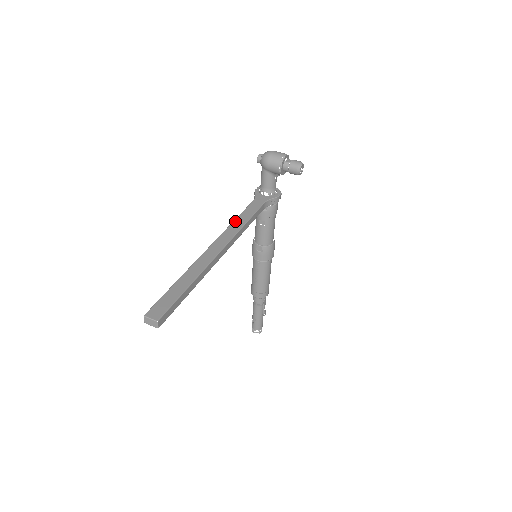
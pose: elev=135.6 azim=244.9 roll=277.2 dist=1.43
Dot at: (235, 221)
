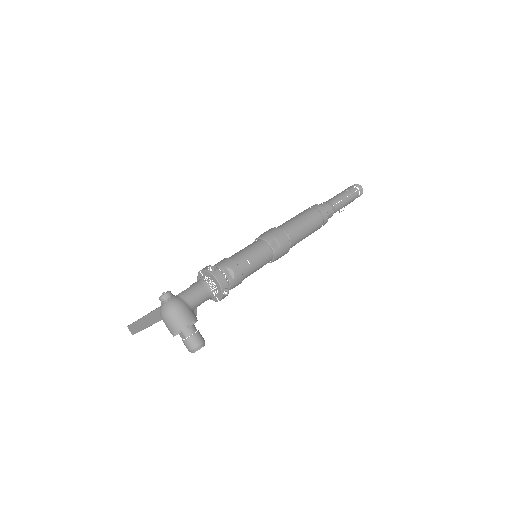
Dot at: occluded
